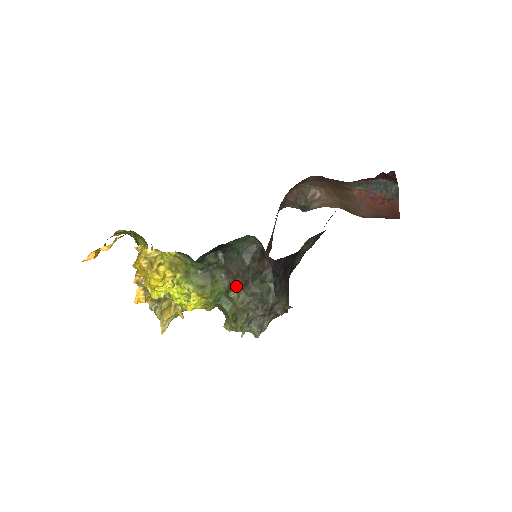
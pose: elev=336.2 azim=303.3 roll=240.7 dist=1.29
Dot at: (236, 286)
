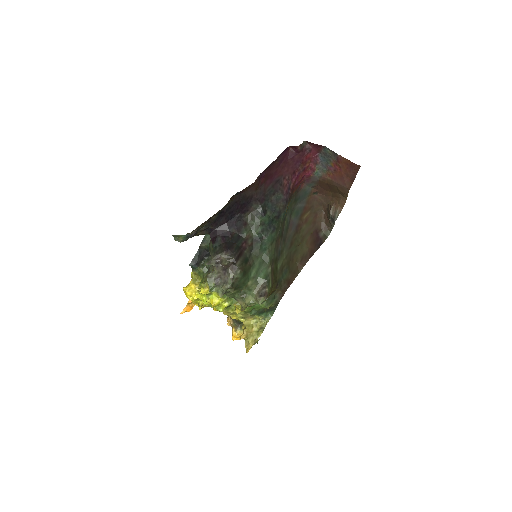
Dot at: occluded
